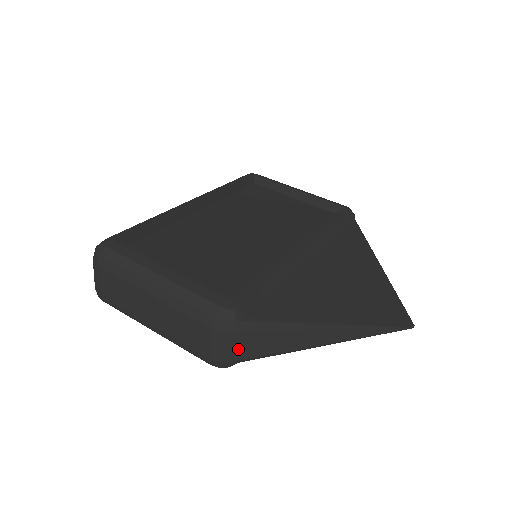
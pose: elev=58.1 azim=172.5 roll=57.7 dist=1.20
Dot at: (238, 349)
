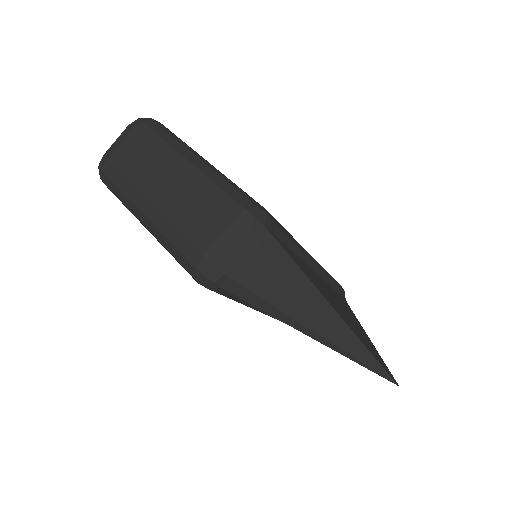
Dot at: (241, 262)
